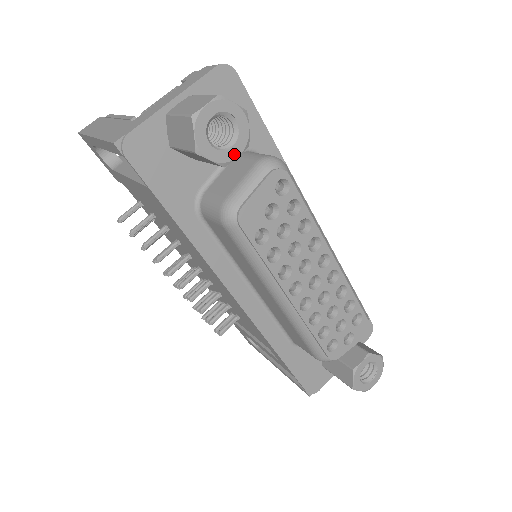
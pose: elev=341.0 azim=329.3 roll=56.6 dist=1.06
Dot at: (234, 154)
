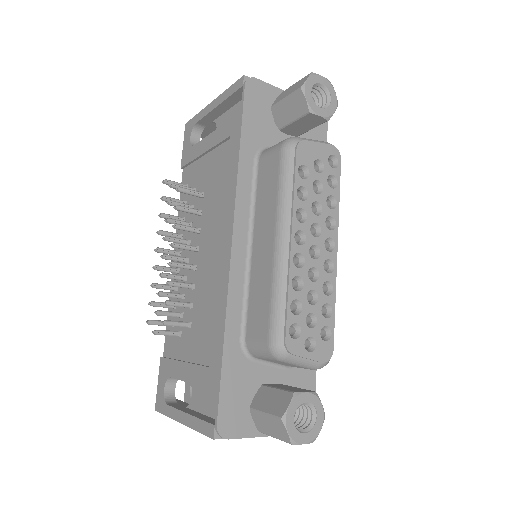
Dot at: (319, 112)
